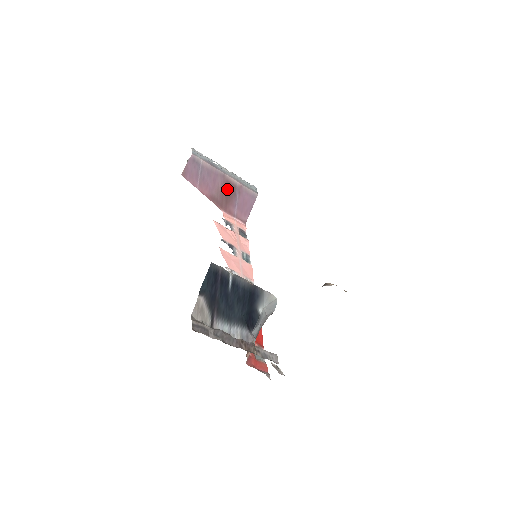
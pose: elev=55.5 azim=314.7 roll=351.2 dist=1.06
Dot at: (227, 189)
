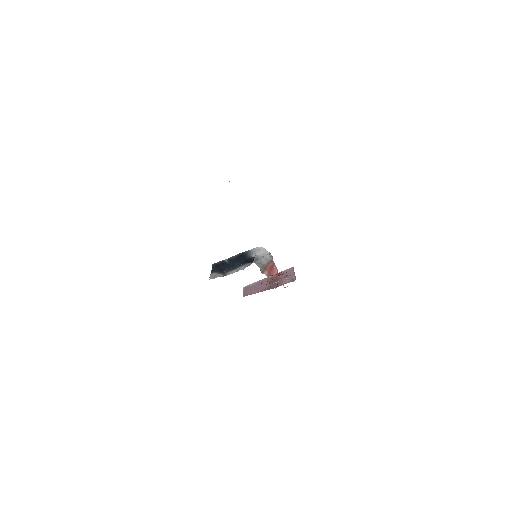
Dot at: (273, 280)
